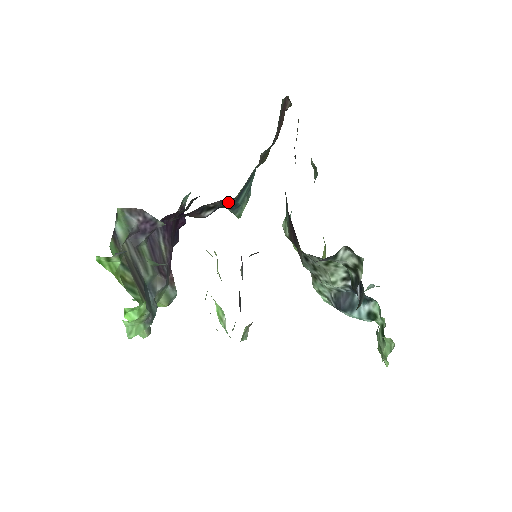
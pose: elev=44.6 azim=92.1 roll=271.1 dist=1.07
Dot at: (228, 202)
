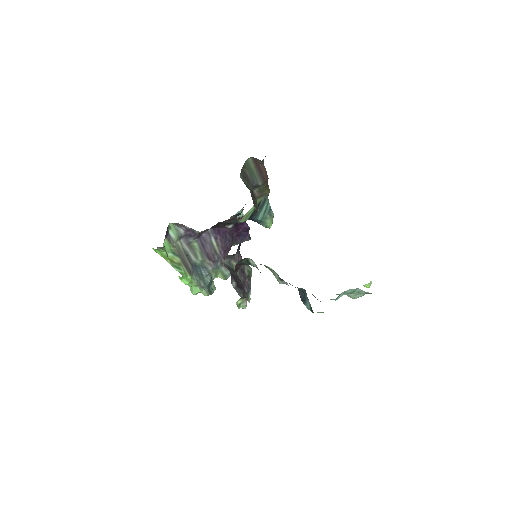
Dot at: (239, 220)
